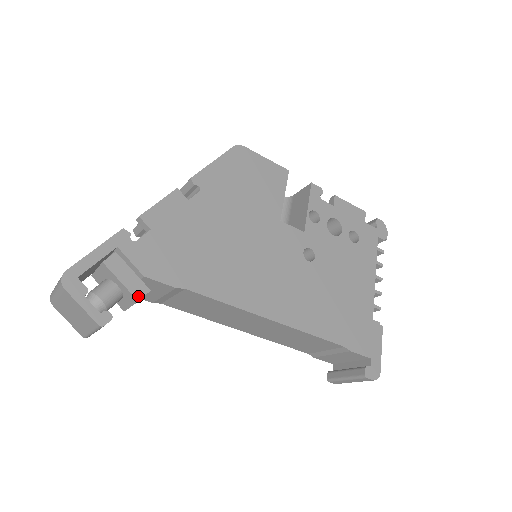
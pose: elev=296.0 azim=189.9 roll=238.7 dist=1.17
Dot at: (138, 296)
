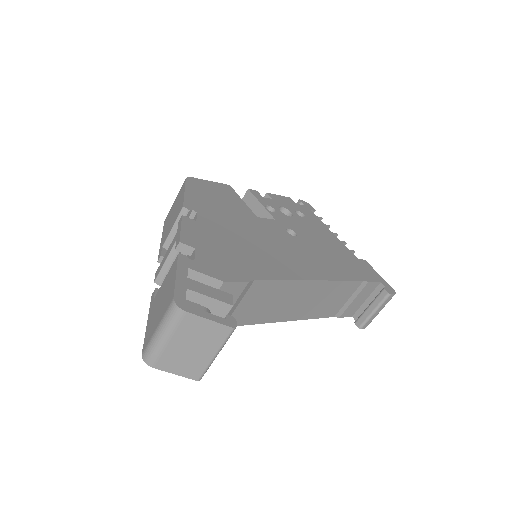
Dot at: (229, 302)
